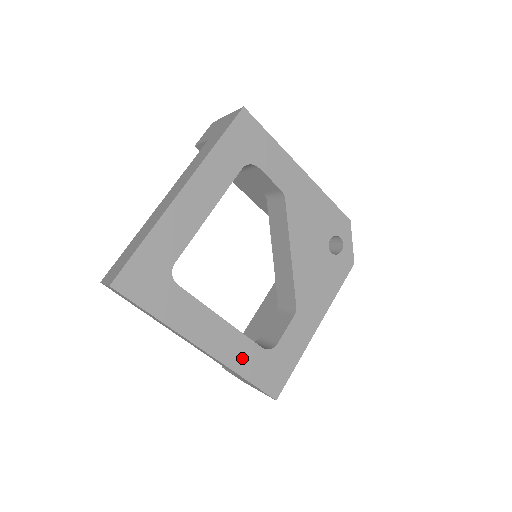
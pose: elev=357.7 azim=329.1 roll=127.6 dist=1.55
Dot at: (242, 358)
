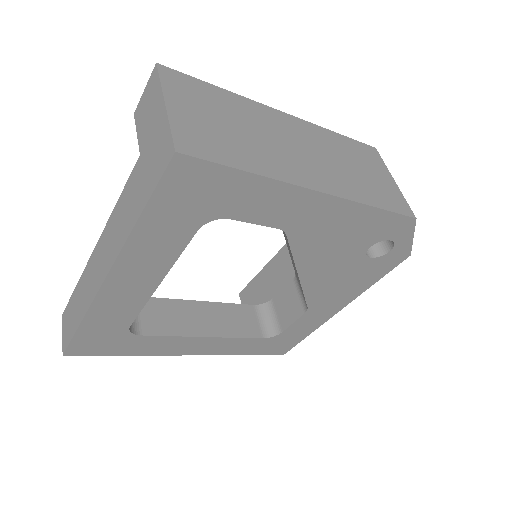
Dot at: (239, 348)
